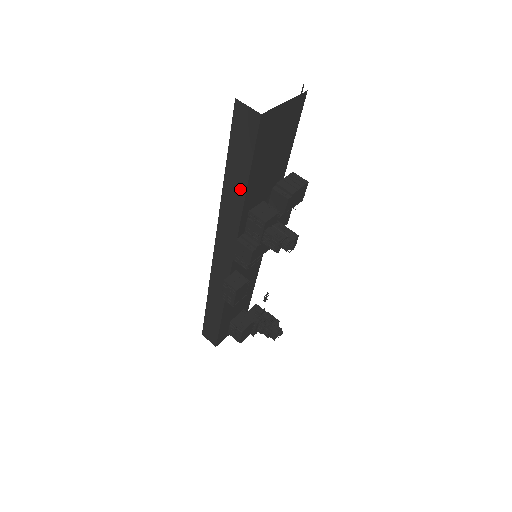
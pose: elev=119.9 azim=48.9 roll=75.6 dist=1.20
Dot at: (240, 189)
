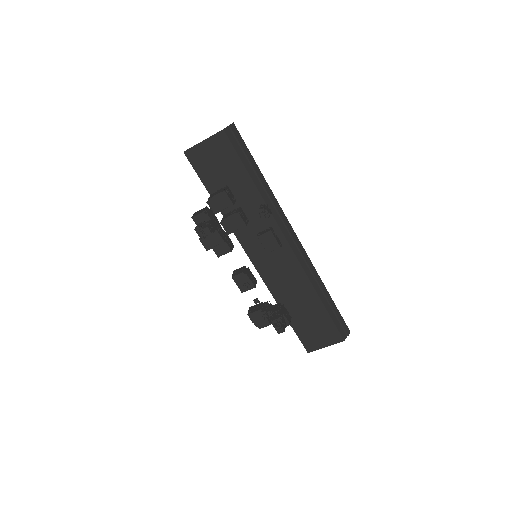
Dot at: occluded
